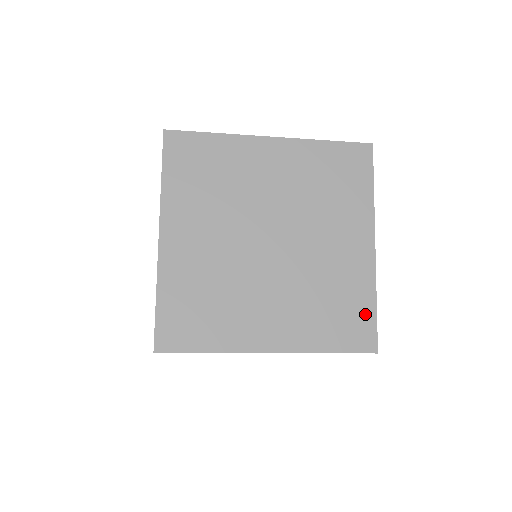
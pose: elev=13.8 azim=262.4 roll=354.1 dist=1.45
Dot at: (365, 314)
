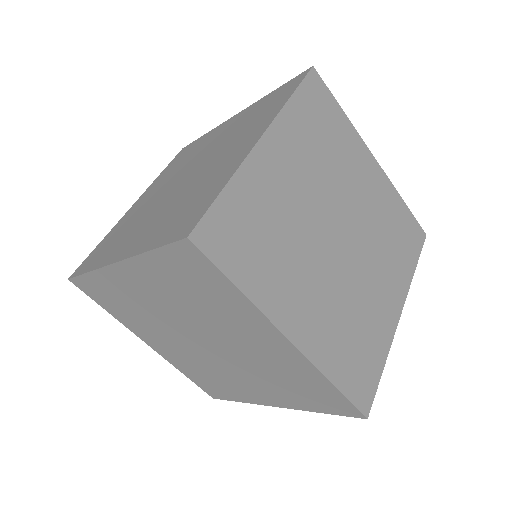
Dot at: (373, 370)
